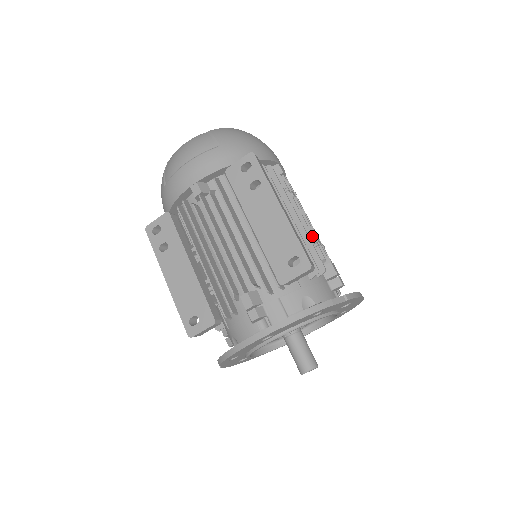
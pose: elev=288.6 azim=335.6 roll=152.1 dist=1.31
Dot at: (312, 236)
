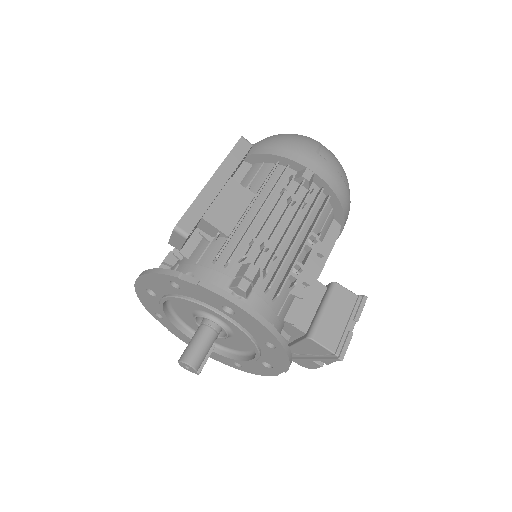
Dot at: (259, 233)
